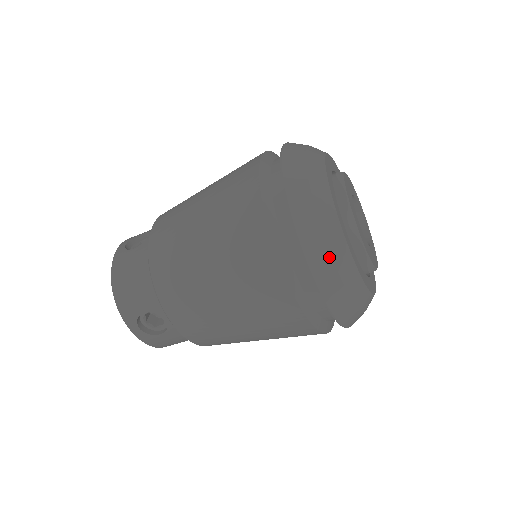
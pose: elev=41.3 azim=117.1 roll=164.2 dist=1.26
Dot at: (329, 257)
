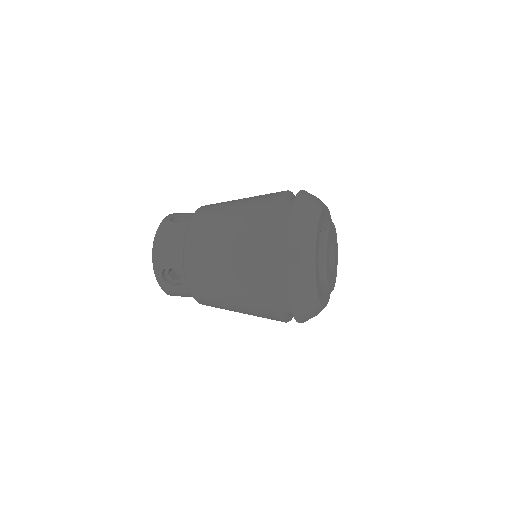
Dot at: occluded
